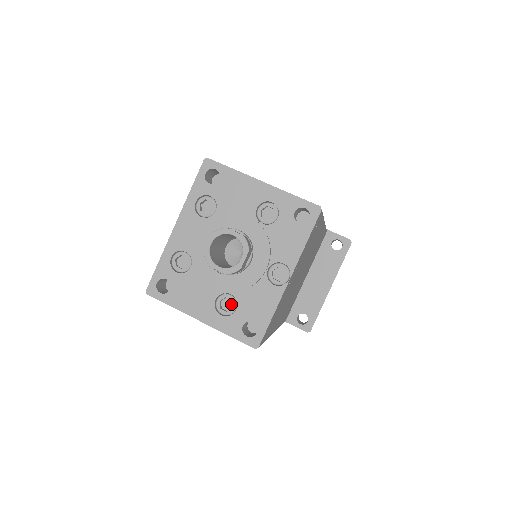
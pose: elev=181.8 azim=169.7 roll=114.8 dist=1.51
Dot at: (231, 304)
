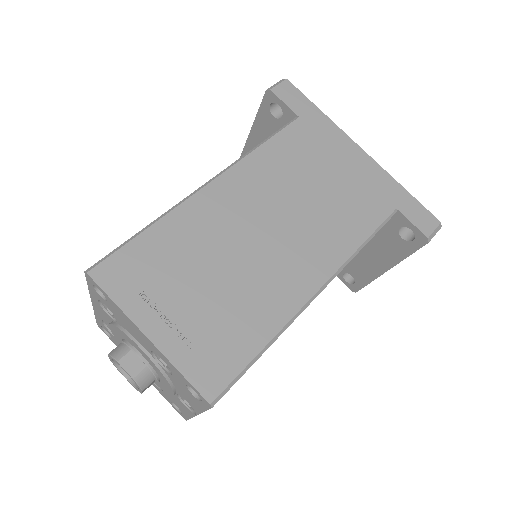
Dot at: occluded
